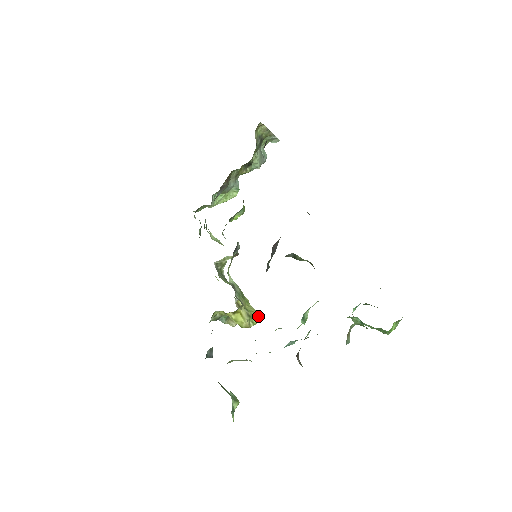
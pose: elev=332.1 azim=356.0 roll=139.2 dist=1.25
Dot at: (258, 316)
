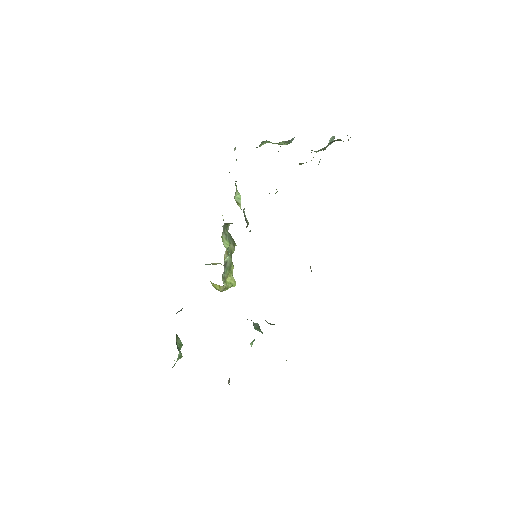
Dot at: (233, 285)
